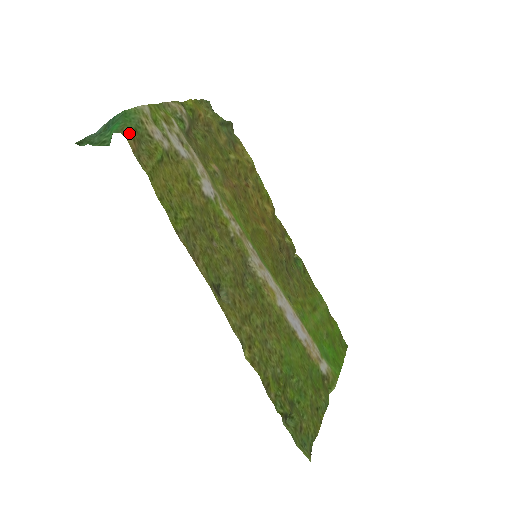
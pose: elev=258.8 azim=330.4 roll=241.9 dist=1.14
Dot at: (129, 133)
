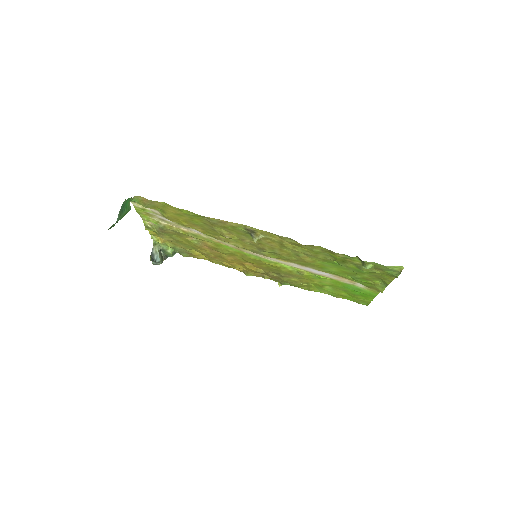
Dot at: (137, 198)
